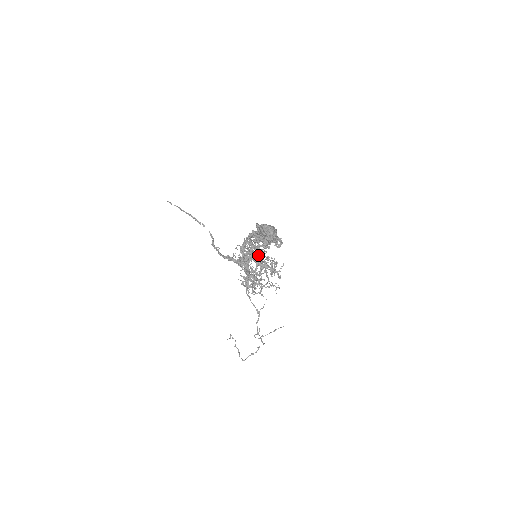
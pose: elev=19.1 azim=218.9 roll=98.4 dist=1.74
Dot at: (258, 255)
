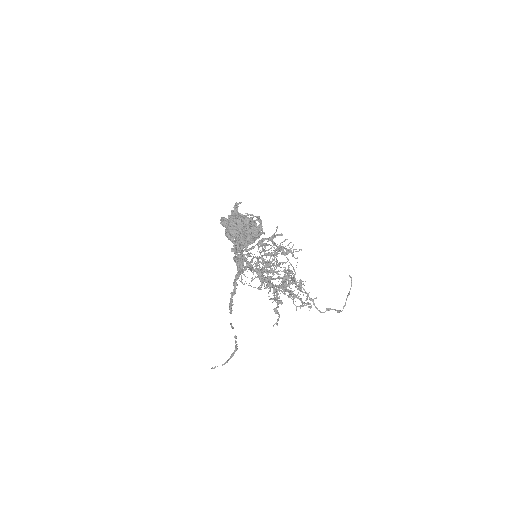
Dot at: occluded
